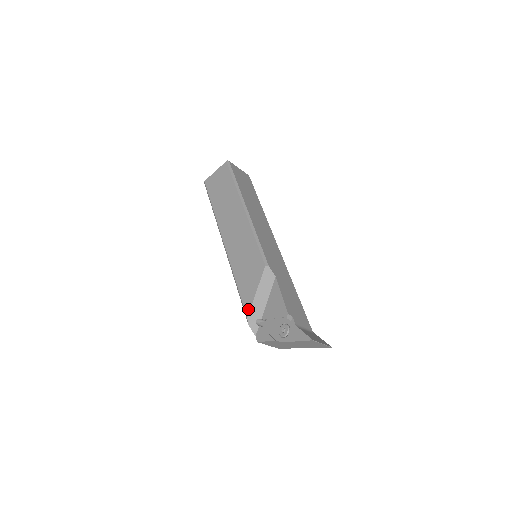
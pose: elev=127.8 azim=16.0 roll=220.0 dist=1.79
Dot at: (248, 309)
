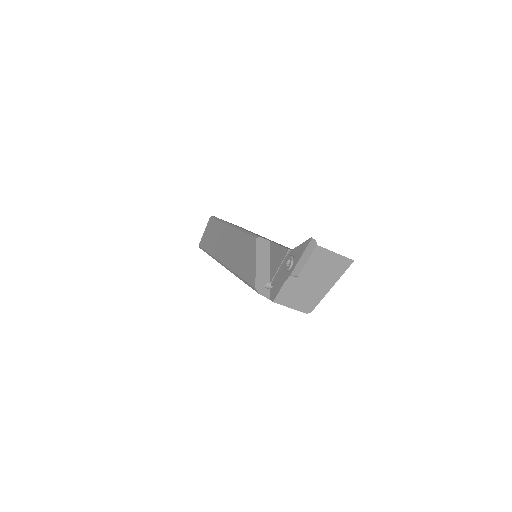
Dot at: (253, 281)
